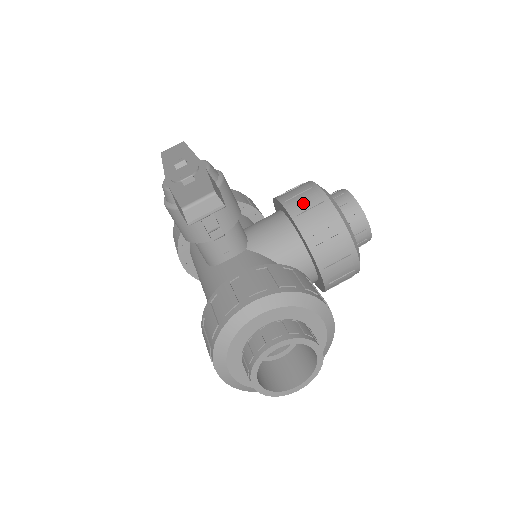
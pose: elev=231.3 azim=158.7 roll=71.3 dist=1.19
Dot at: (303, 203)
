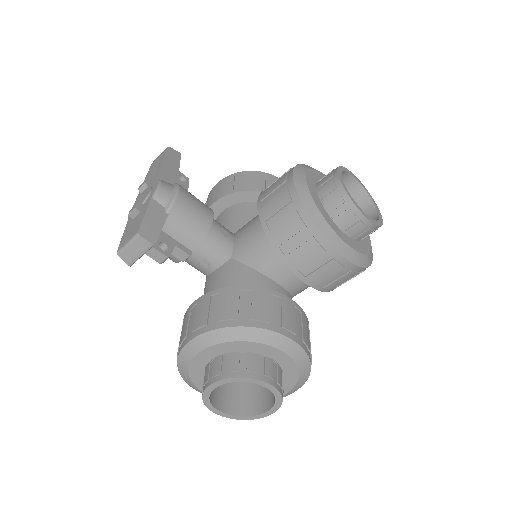
Dot at: (273, 204)
